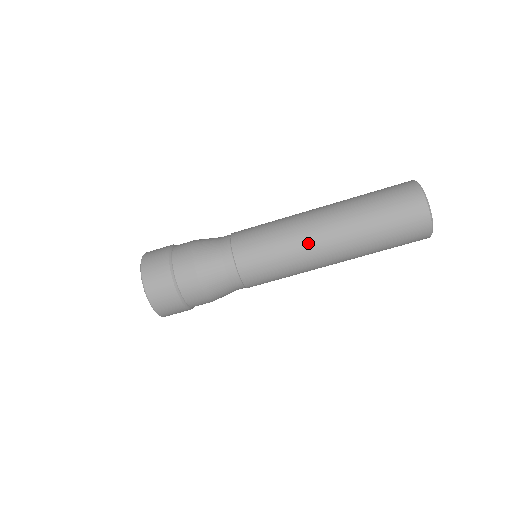
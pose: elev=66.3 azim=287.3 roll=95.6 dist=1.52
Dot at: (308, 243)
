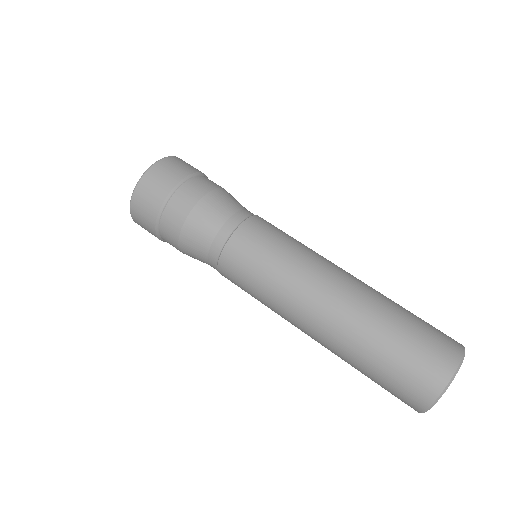
Dot at: (330, 261)
